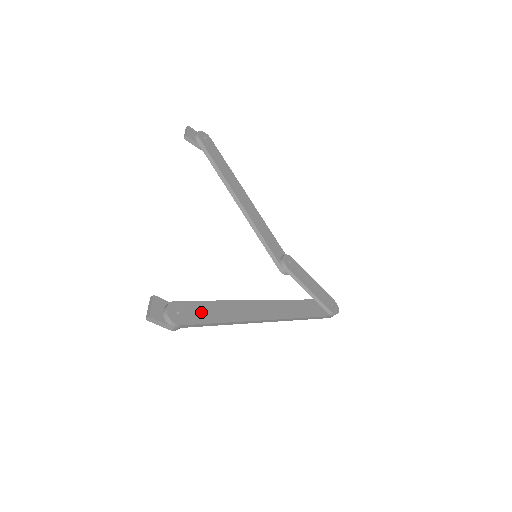
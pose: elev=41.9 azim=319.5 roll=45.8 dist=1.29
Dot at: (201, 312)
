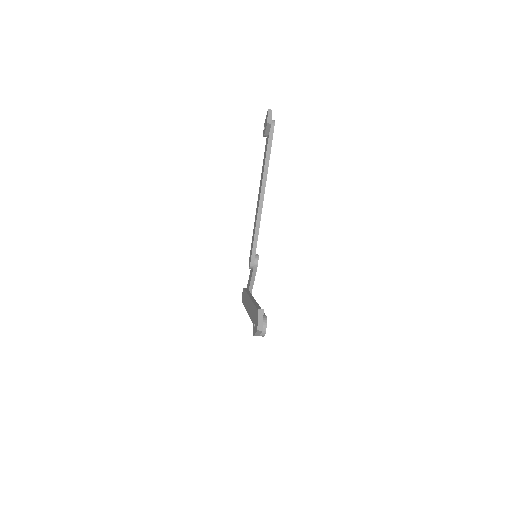
Dot at: occluded
